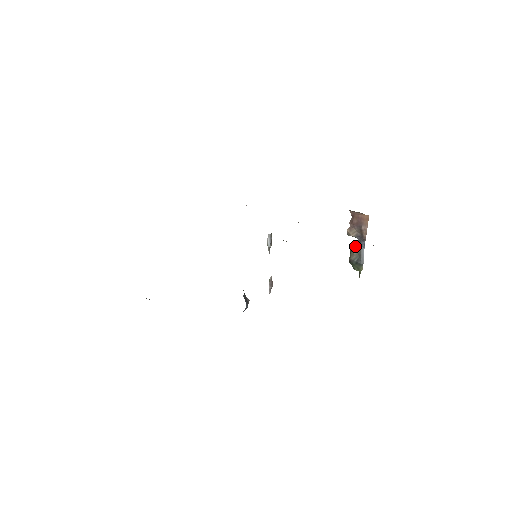
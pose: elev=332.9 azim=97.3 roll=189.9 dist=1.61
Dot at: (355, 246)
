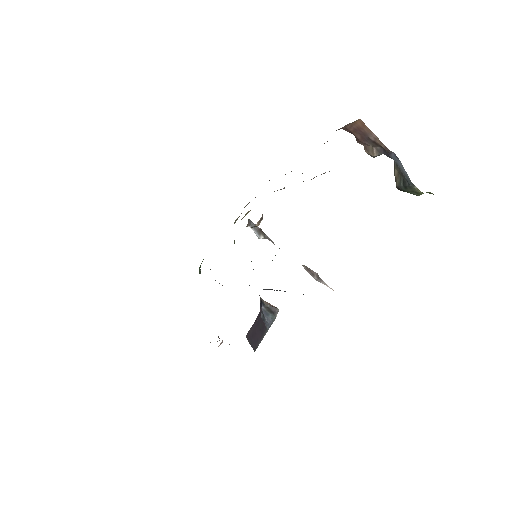
Dot at: occluded
